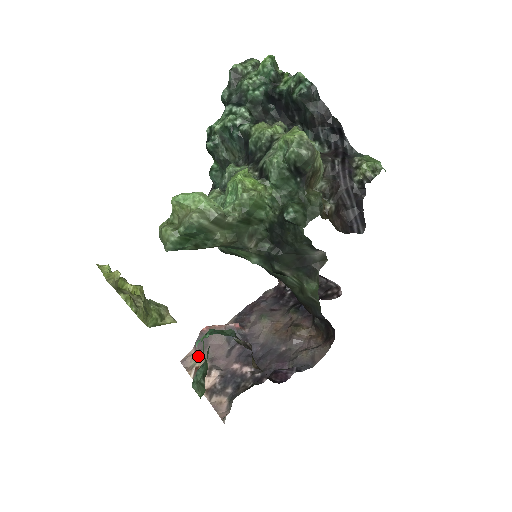
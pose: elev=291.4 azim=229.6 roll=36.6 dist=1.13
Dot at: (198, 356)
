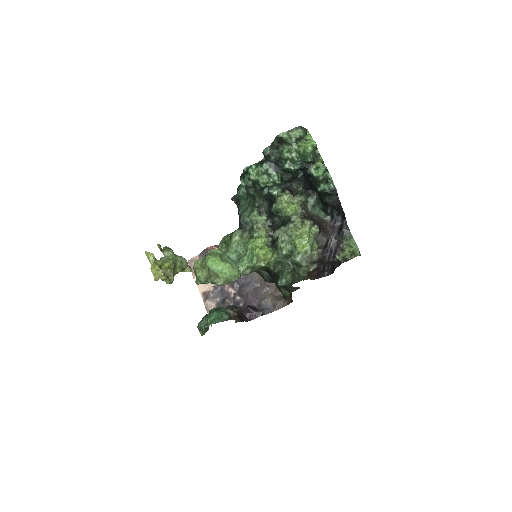
Dot at: occluded
